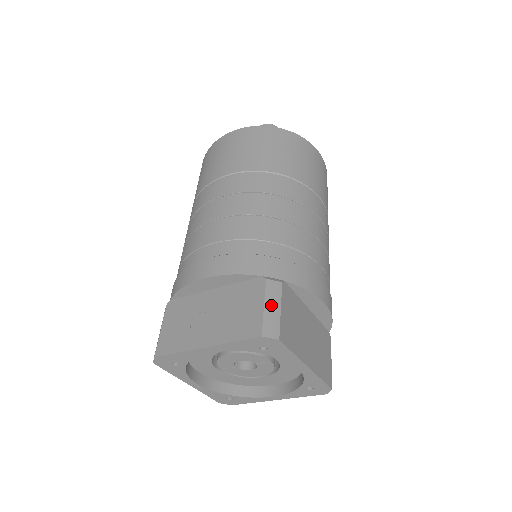
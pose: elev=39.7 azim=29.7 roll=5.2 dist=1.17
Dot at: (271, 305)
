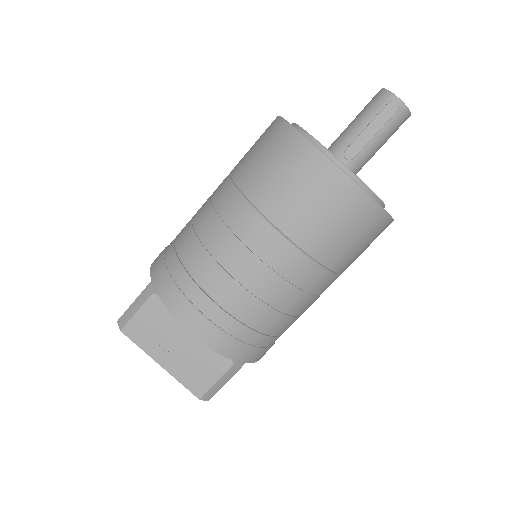
Dot at: (221, 382)
